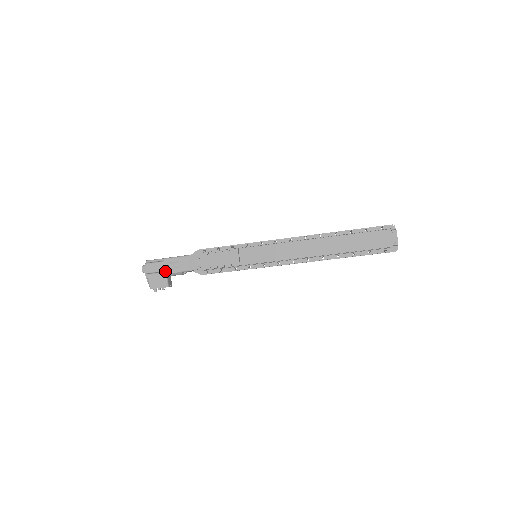
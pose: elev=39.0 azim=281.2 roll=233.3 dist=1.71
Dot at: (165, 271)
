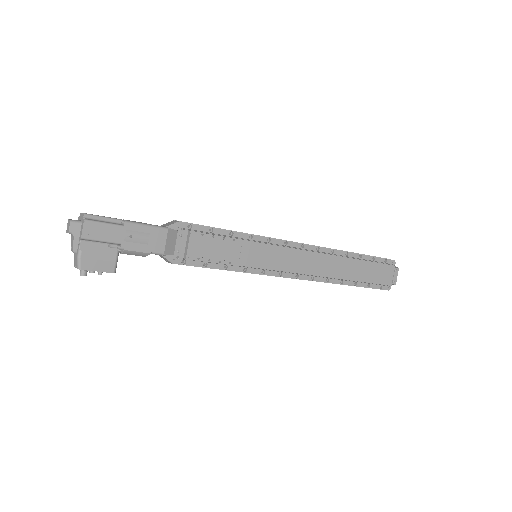
Dot at: (121, 244)
